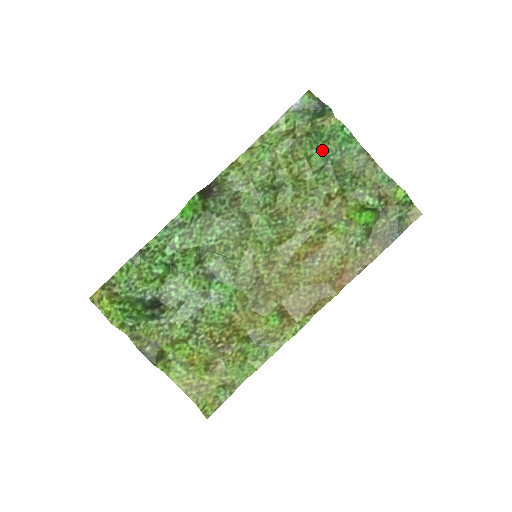
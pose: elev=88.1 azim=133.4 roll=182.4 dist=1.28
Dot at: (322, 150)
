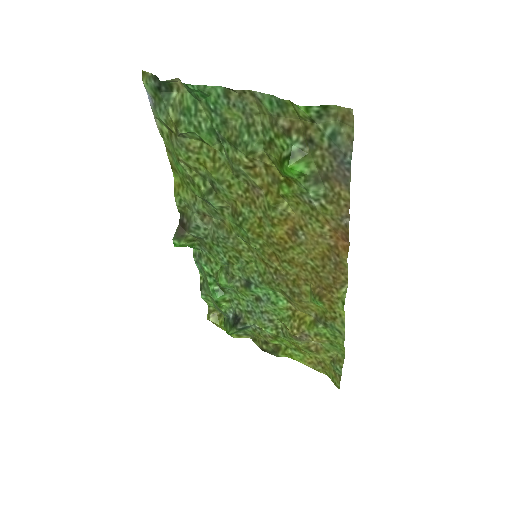
Dot at: (201, 126)
